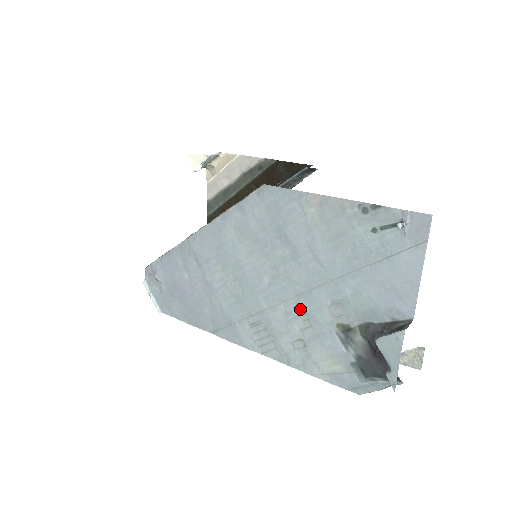
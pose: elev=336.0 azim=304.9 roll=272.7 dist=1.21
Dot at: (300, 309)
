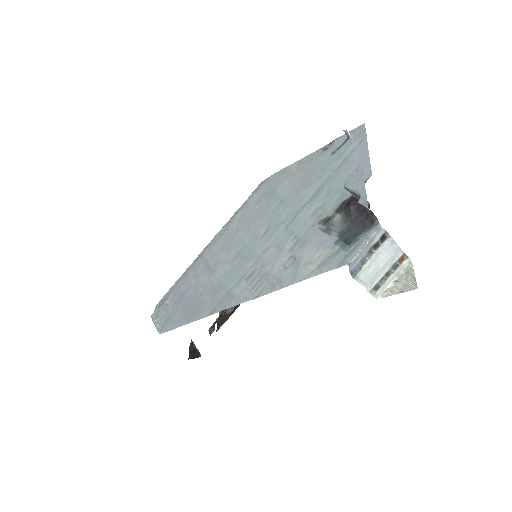
Dot at: (289, 234)
